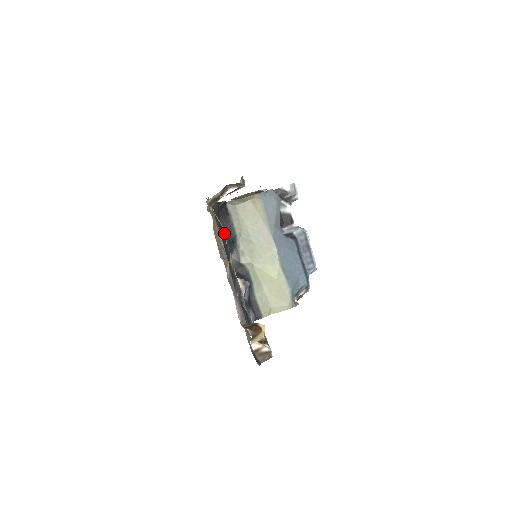
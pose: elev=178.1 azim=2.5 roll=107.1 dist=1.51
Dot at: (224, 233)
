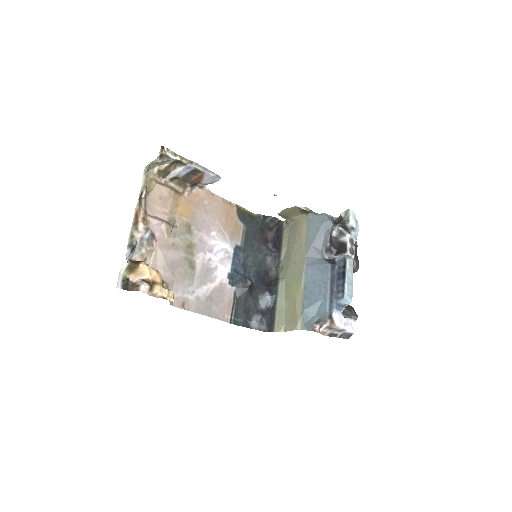
Dot at: (142, 188)
